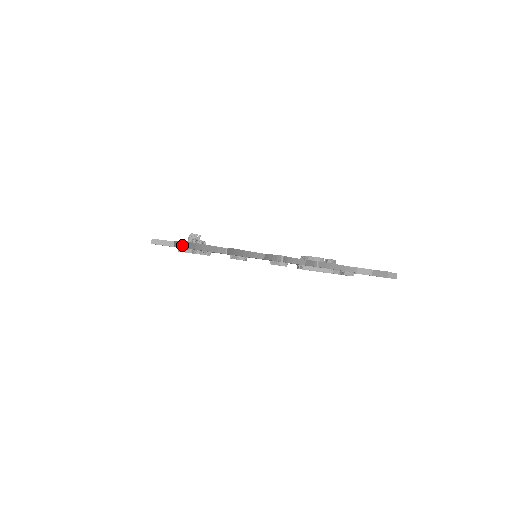
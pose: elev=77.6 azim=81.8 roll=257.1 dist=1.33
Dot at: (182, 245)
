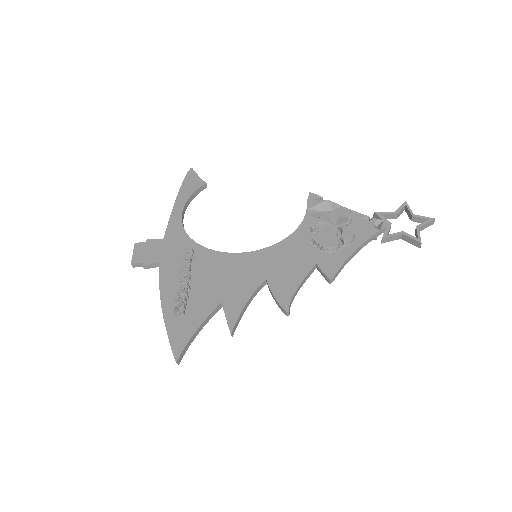
Dot at: occluded
